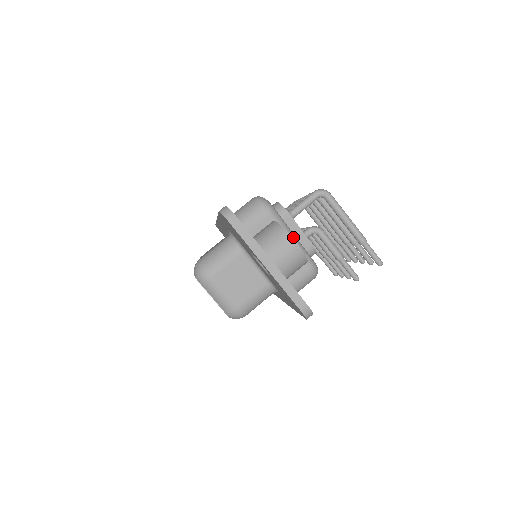
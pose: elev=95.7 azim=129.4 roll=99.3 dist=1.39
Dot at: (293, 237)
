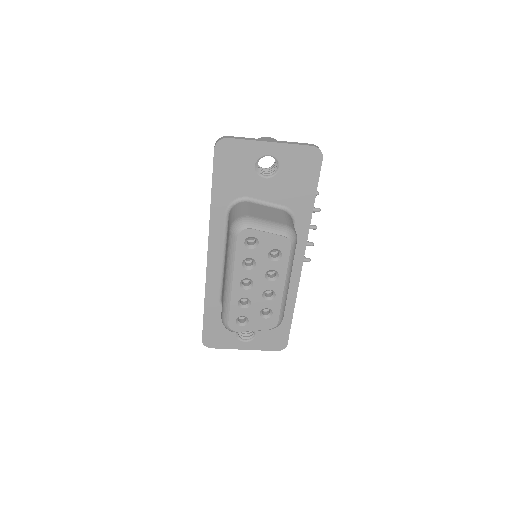
Dot at: occluded
